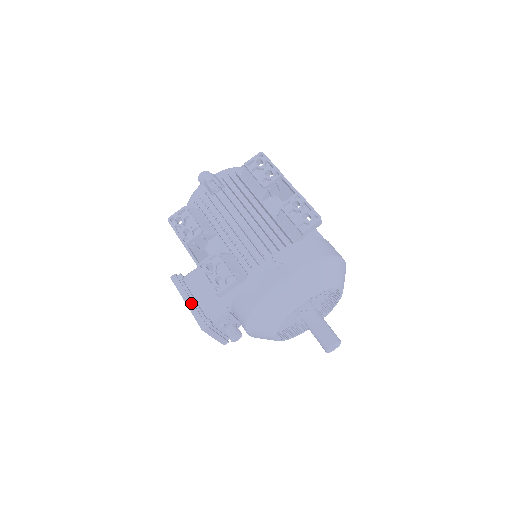
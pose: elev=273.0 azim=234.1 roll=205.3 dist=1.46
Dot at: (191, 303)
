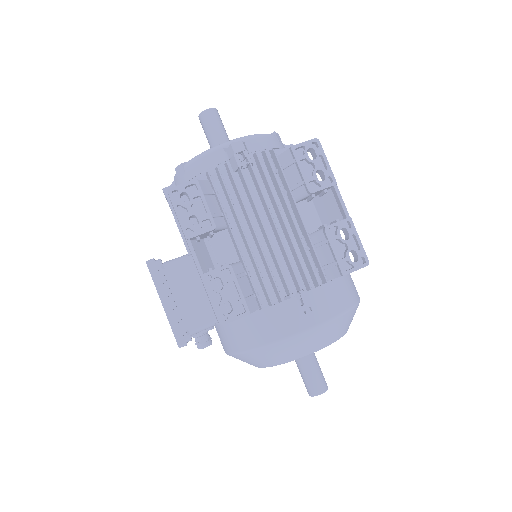
Dot at: (170, 308)
